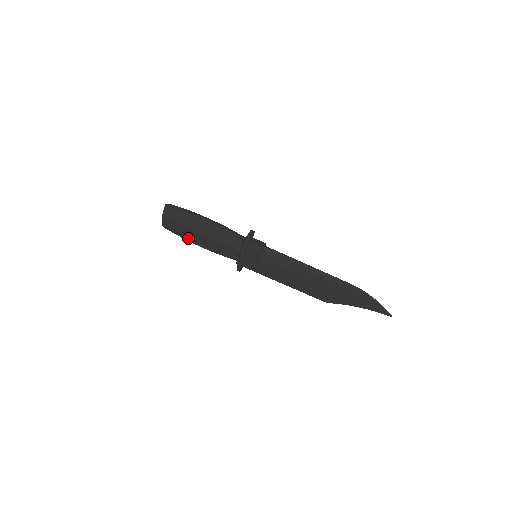
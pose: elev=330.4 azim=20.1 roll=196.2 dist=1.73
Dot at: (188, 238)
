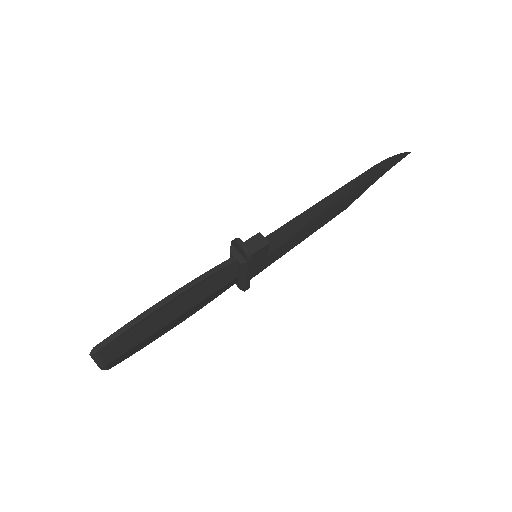
Dot at: (155, 338)
